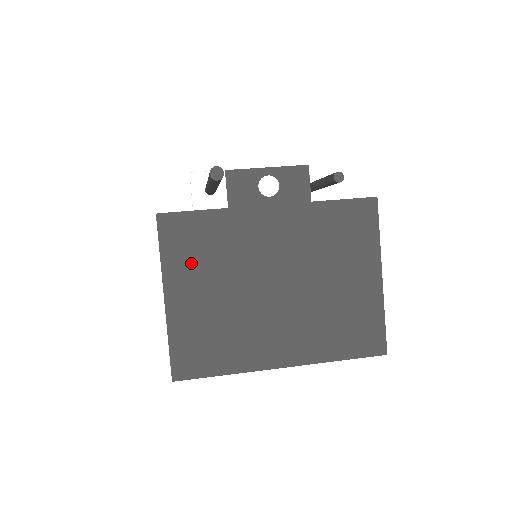
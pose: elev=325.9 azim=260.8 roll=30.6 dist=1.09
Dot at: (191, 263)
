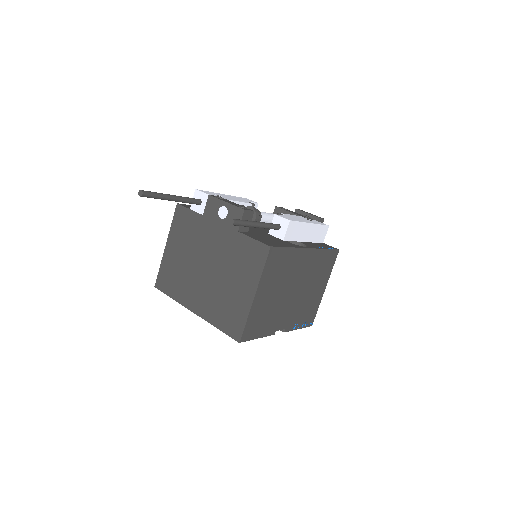
Dot at: (180, 235)
